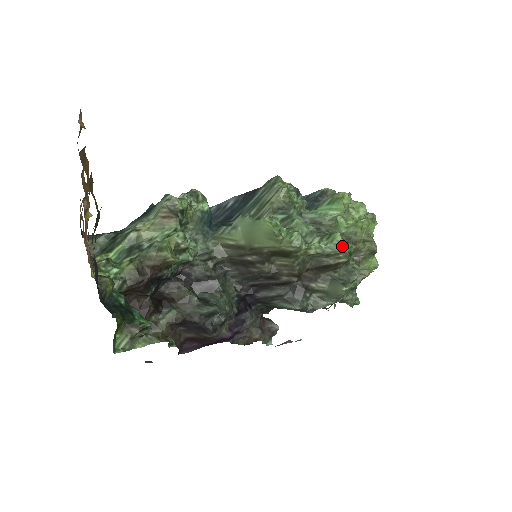
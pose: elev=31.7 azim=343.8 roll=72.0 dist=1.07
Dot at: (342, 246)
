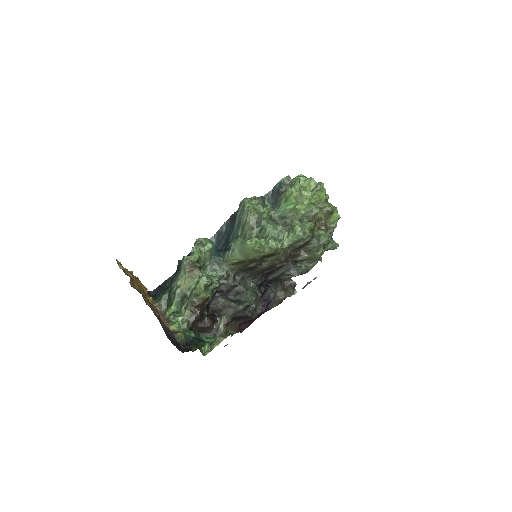
Dot at: (303, 233)
